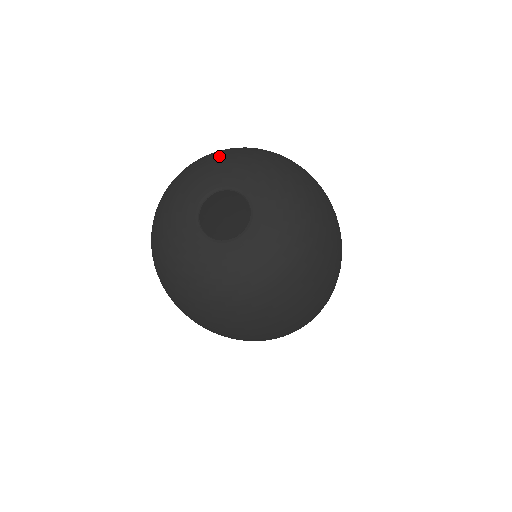
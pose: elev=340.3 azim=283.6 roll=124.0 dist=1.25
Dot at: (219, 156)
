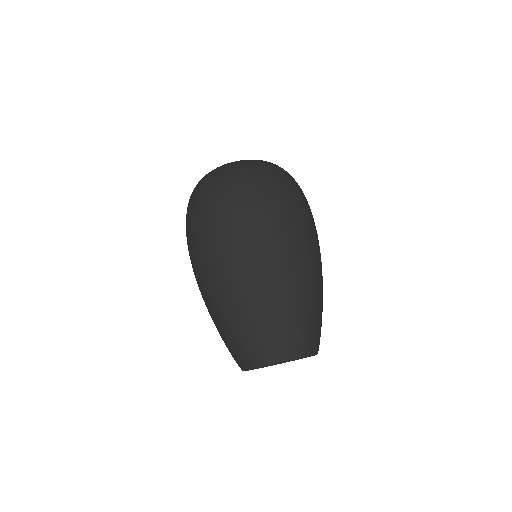
Dot at: occluded
